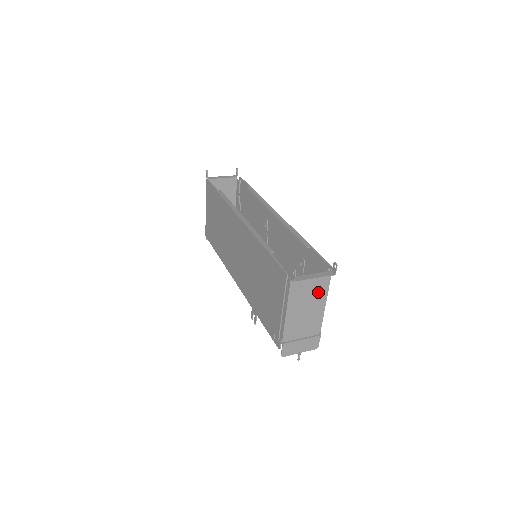
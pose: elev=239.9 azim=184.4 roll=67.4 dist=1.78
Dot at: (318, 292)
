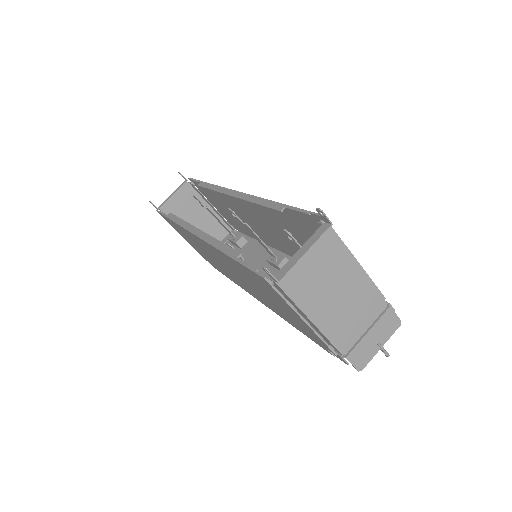
Dot at: (332, 262)
